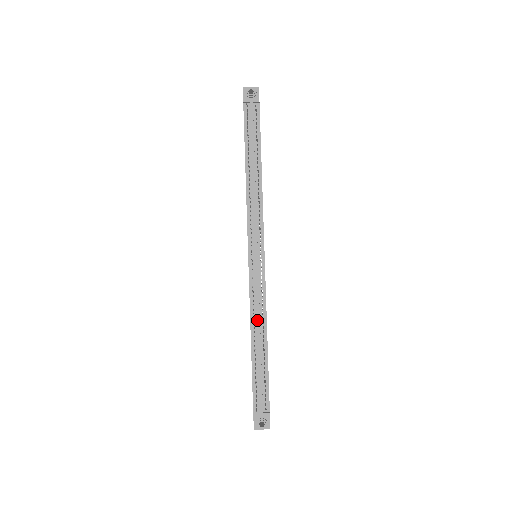
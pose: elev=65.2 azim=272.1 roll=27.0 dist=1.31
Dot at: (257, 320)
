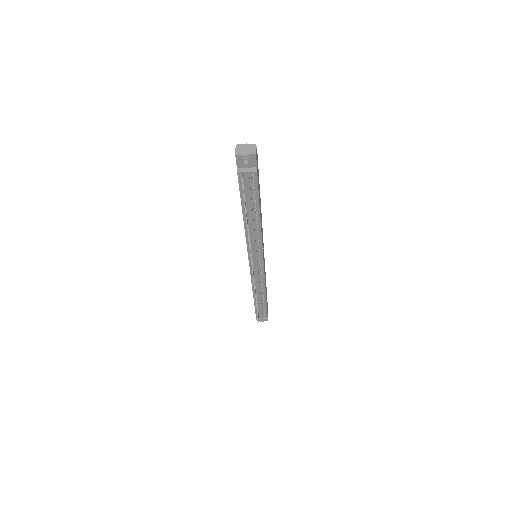
Dot at: (258, 291)
